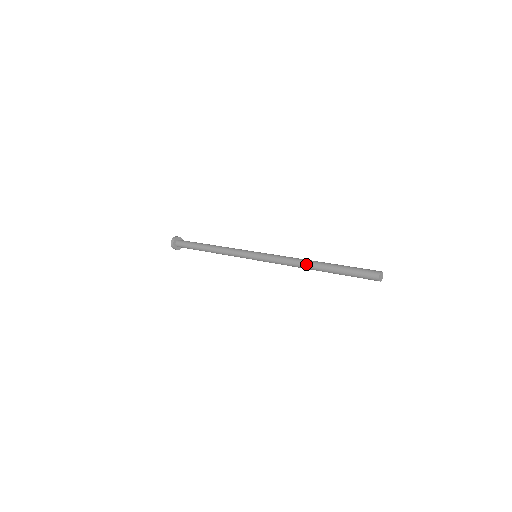
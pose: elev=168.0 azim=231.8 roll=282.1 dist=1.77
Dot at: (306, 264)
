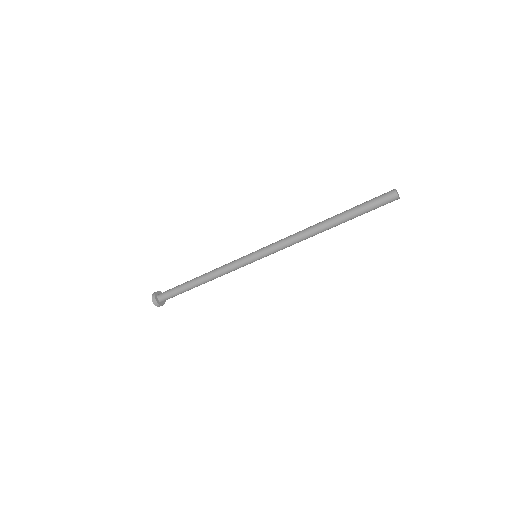
Dot at: (315, 224)
